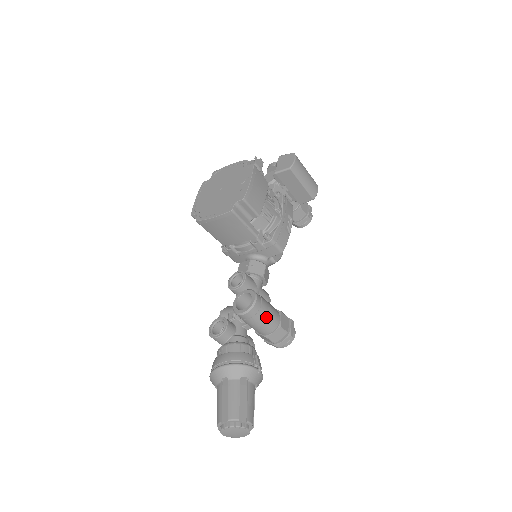
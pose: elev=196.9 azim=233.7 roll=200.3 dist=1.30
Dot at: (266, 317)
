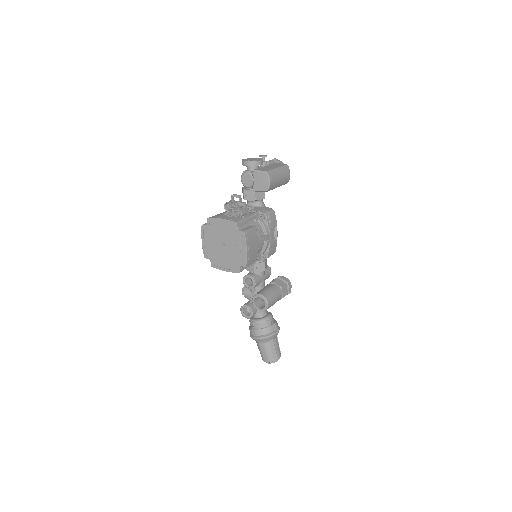
Dot at: occluded
